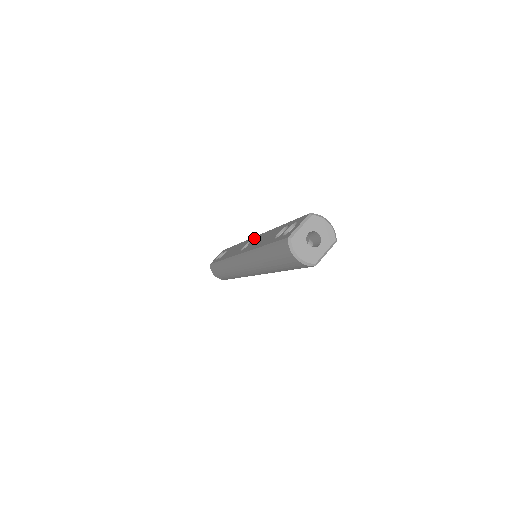
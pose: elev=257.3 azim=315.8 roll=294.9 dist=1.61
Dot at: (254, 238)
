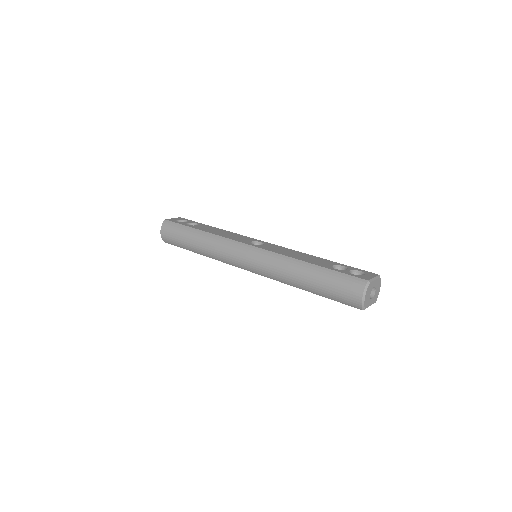
Dot at: (269, 243)
